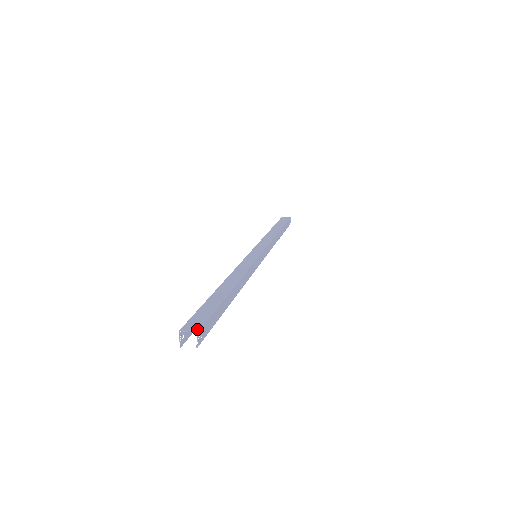
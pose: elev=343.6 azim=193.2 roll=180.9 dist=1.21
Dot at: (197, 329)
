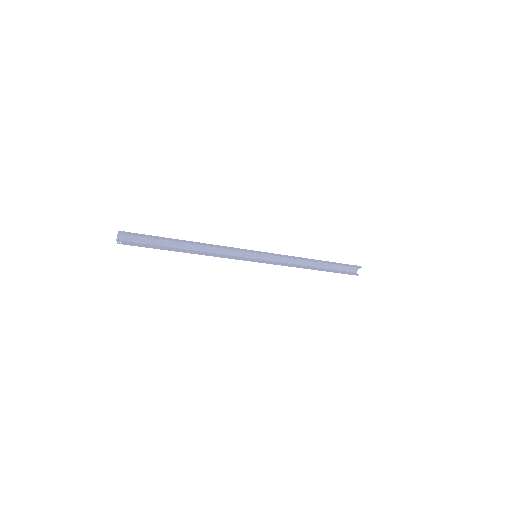
Dot at: (122, 232)
